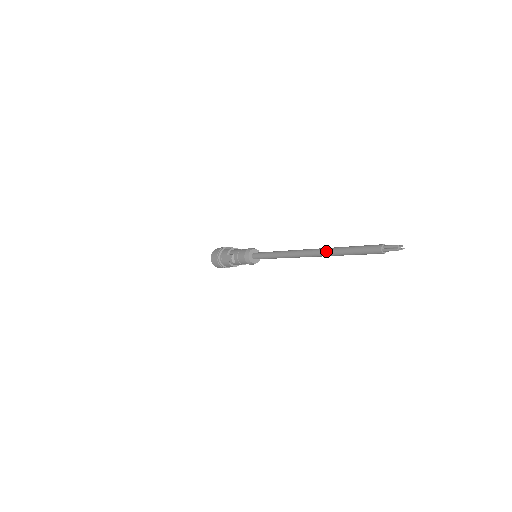
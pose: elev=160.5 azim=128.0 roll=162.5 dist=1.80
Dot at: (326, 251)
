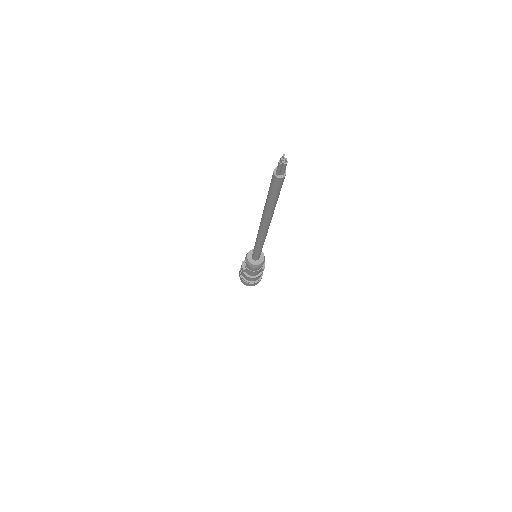
Dot at: occluded
